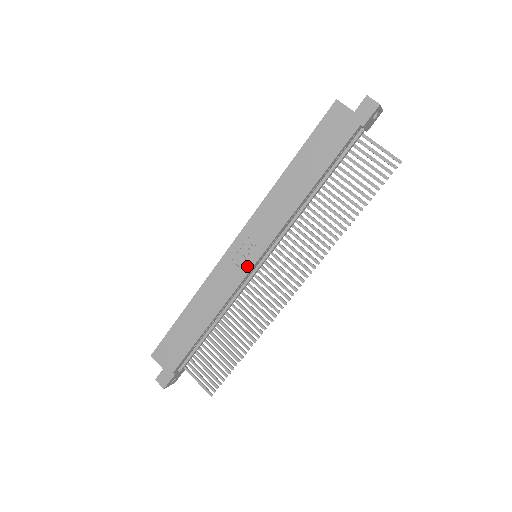
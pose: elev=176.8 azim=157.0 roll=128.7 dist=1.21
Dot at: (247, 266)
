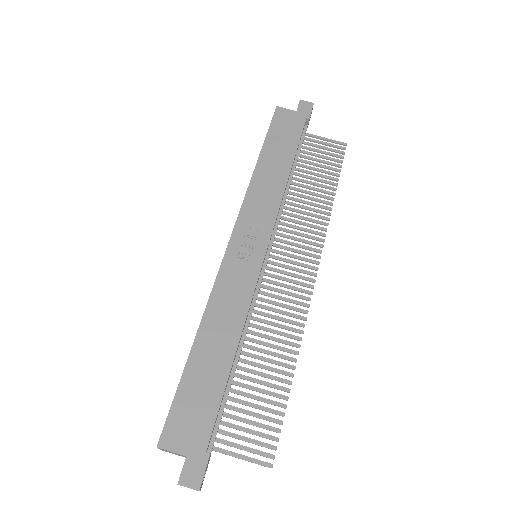
Dot at: (257, 260)
